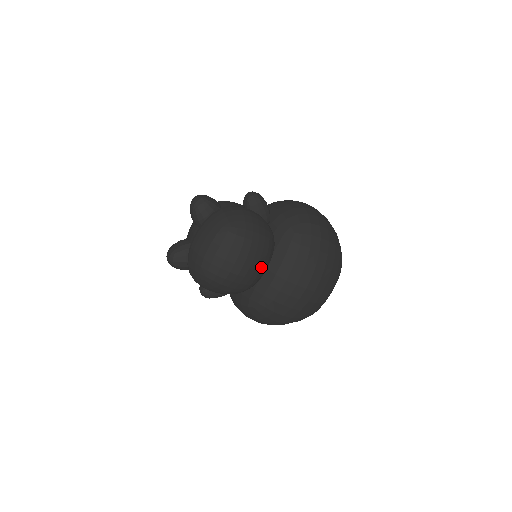
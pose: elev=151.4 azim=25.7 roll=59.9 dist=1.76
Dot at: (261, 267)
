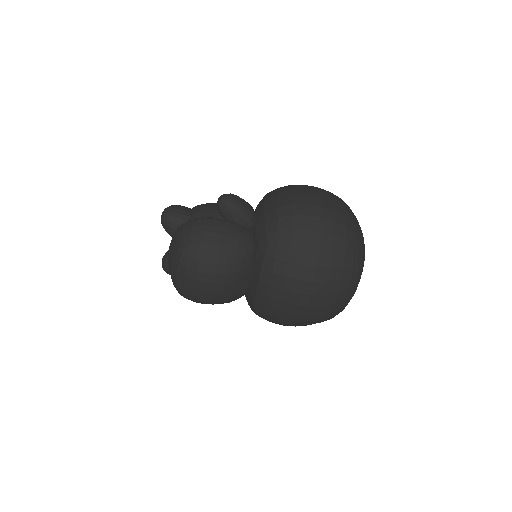
Dot at: (233, 285)
